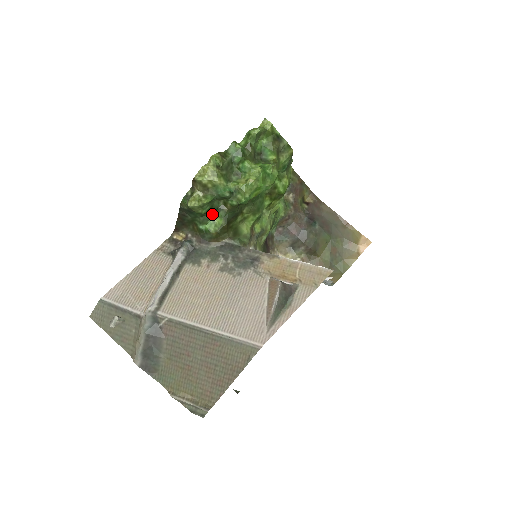
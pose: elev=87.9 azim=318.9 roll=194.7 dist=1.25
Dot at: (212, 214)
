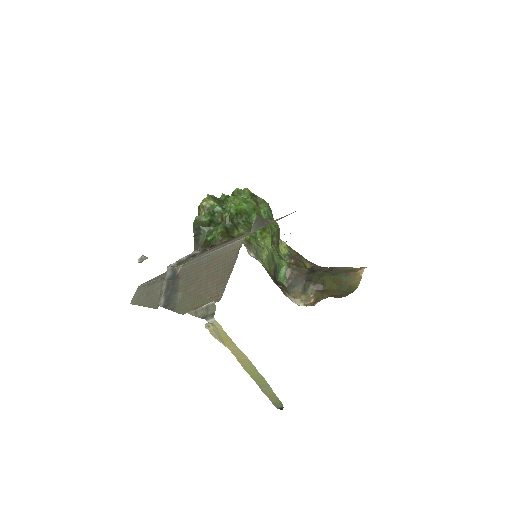
Dot at: (215, 228)
